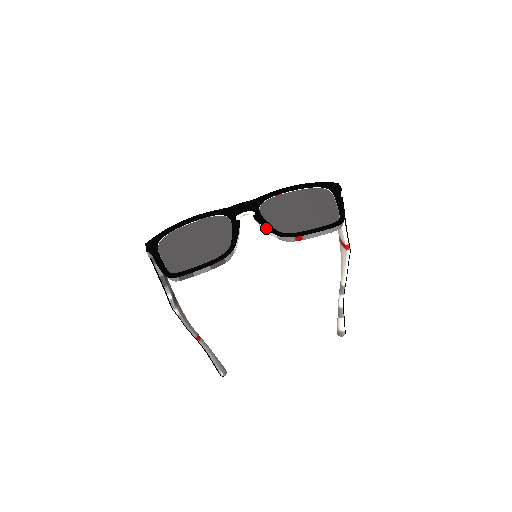
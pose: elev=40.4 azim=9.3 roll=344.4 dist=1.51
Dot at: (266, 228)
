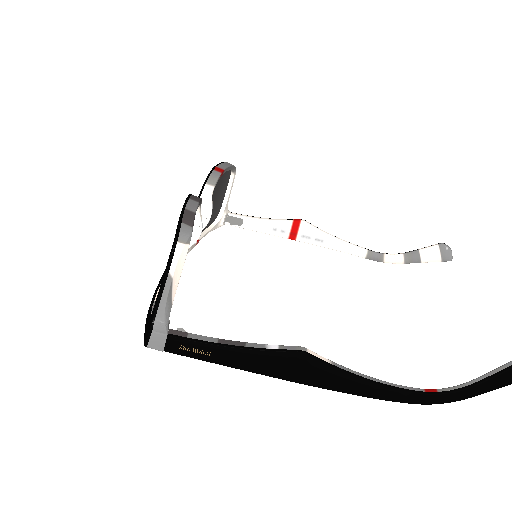
Dot at: occluded
